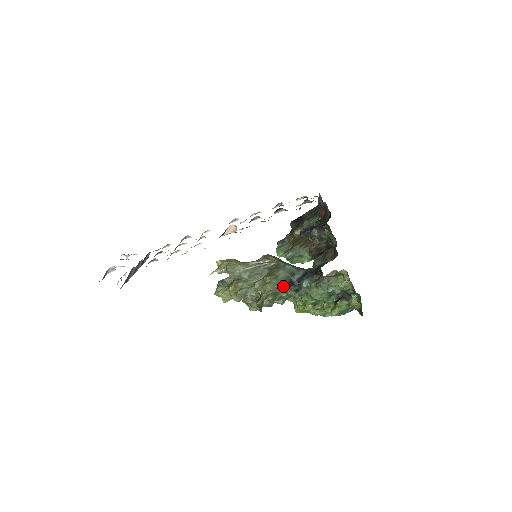
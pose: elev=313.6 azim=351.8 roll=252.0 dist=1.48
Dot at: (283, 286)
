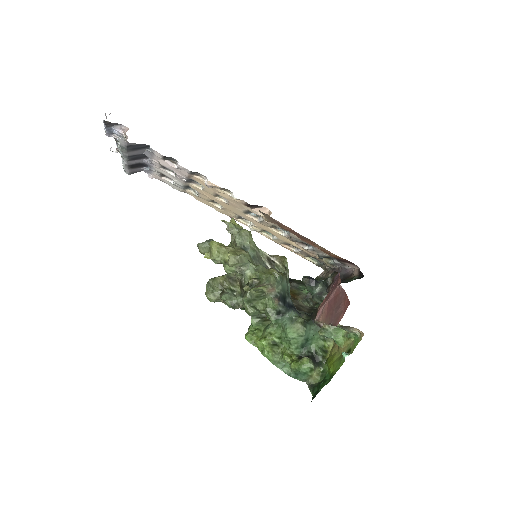
Dot at: (279, 293)
